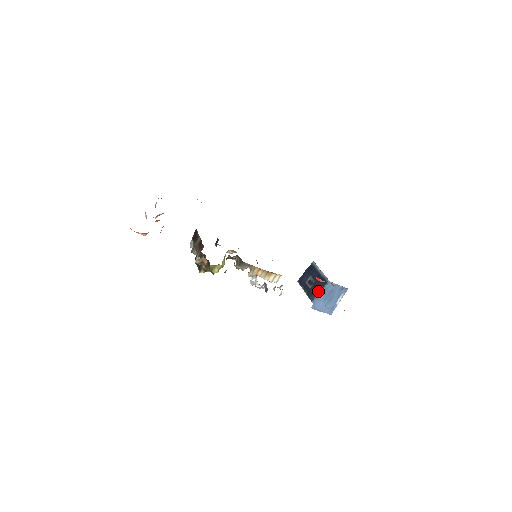
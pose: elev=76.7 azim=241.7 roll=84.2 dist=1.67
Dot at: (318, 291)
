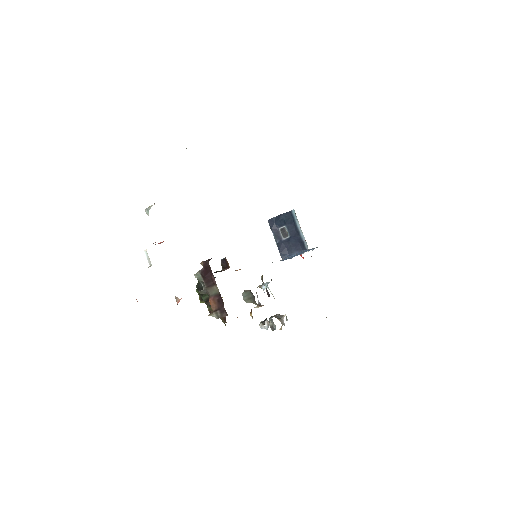
Dot at: (292, 252)
